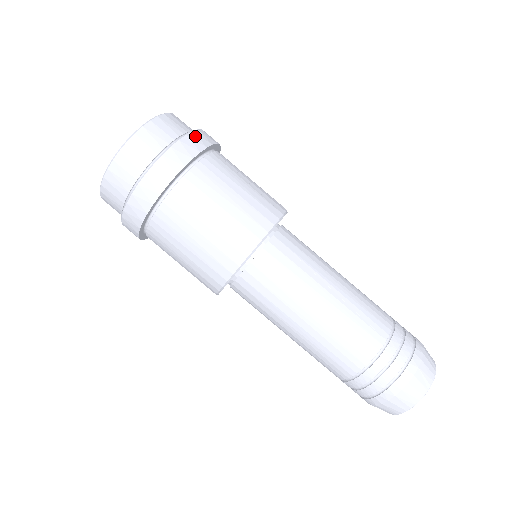
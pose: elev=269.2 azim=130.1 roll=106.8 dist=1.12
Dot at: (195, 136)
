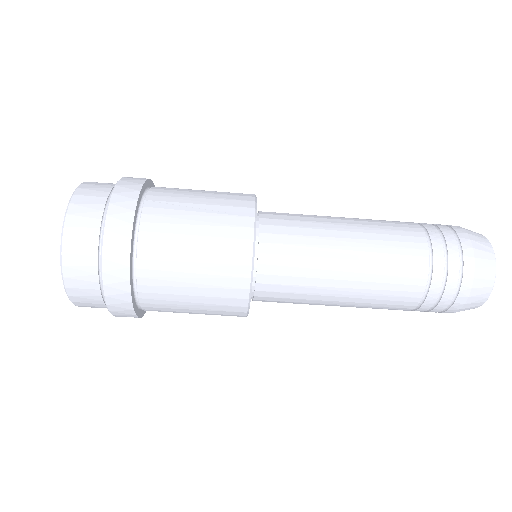
Dot at: (115, 208)
